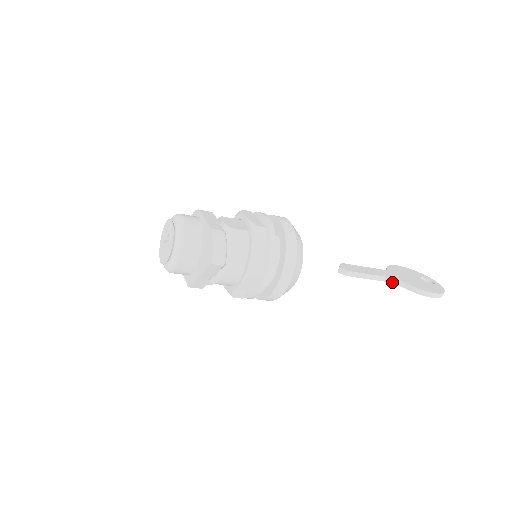
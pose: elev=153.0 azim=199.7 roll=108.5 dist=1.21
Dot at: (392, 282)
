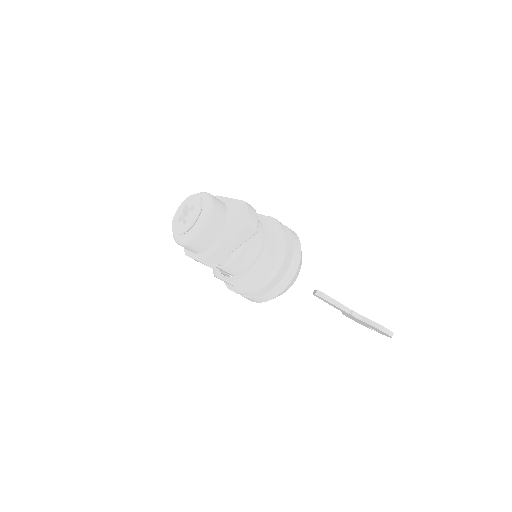
Dot at: (355, 315)
